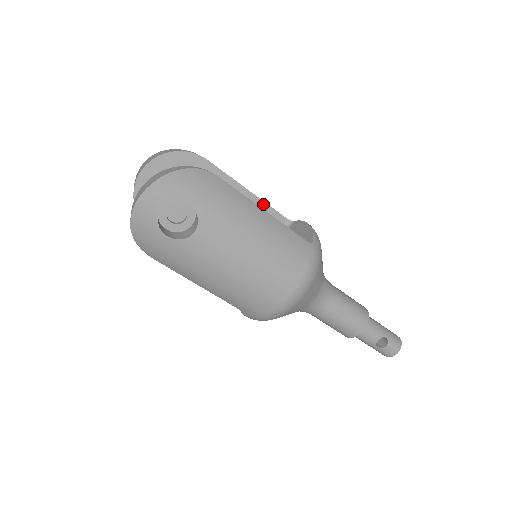
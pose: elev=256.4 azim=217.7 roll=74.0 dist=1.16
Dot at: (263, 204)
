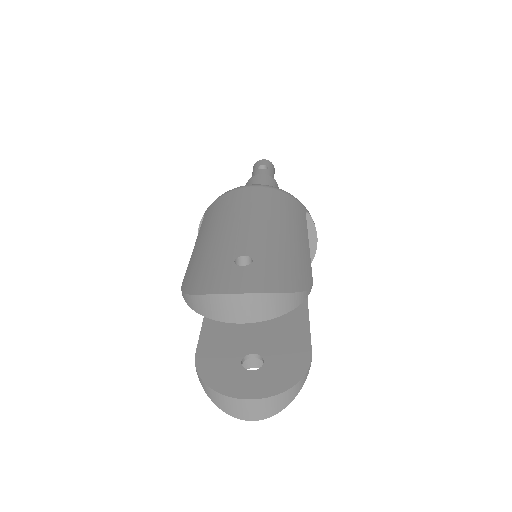
Dot at: occluded
